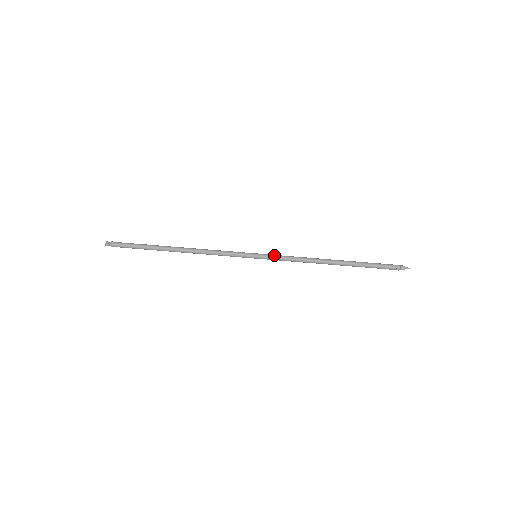
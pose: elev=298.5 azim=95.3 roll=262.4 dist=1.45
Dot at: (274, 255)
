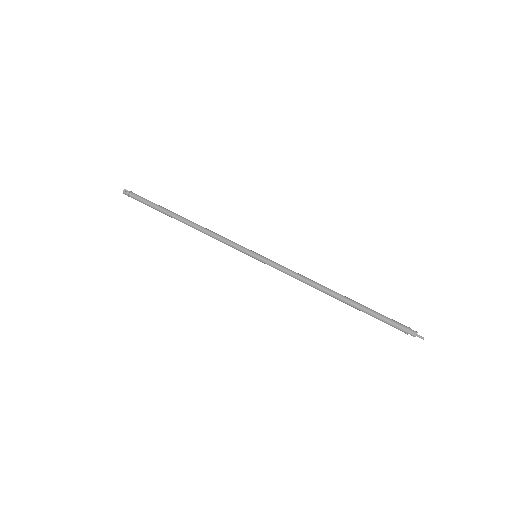
Dot at: (274, 262)
